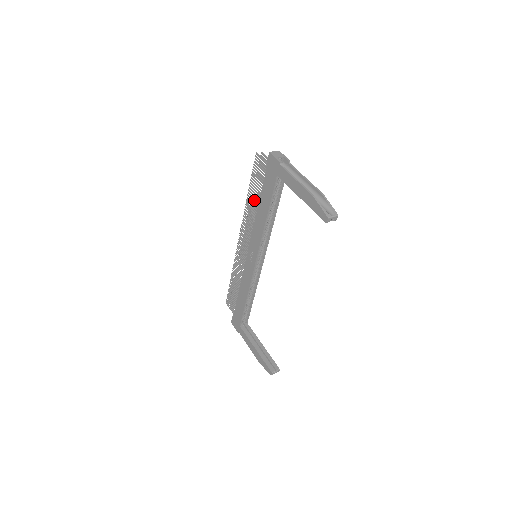
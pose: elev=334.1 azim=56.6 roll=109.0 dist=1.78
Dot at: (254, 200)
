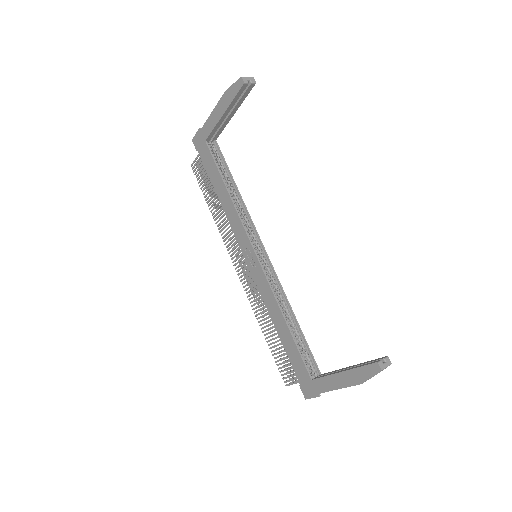
Dot at: (215, 203)
